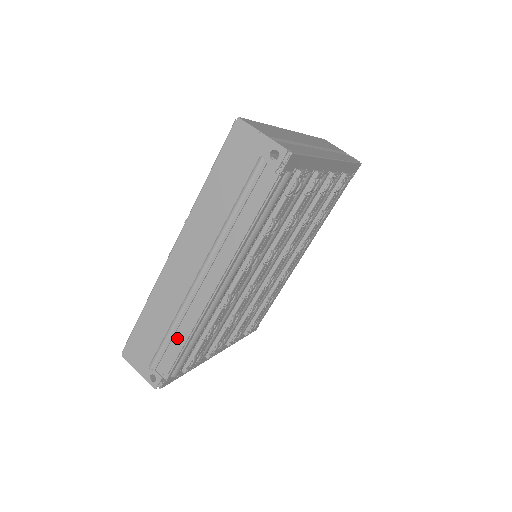
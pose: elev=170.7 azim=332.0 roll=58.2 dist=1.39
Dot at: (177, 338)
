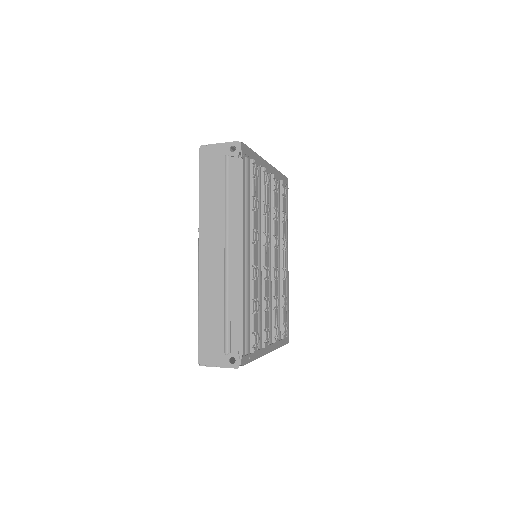
Dot at: (234, 313)
